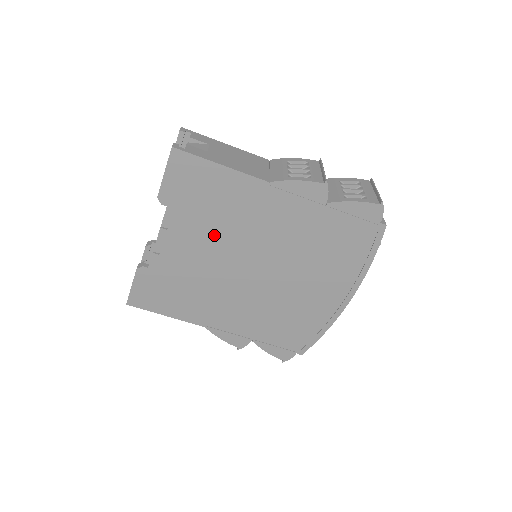
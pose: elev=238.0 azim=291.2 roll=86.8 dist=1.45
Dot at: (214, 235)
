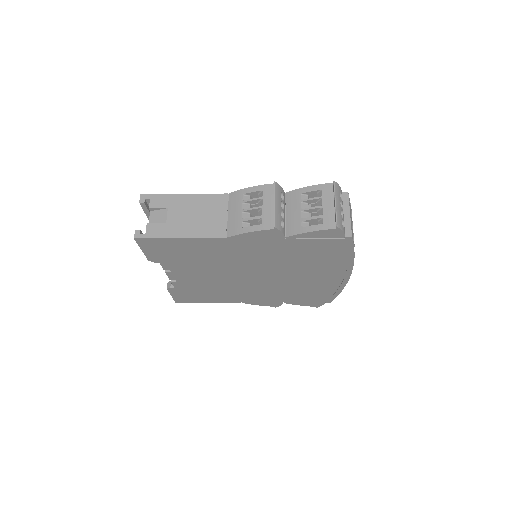
Dot at: (207, 267)
